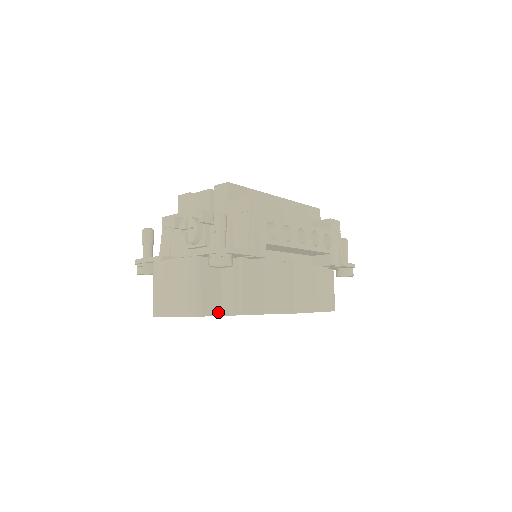
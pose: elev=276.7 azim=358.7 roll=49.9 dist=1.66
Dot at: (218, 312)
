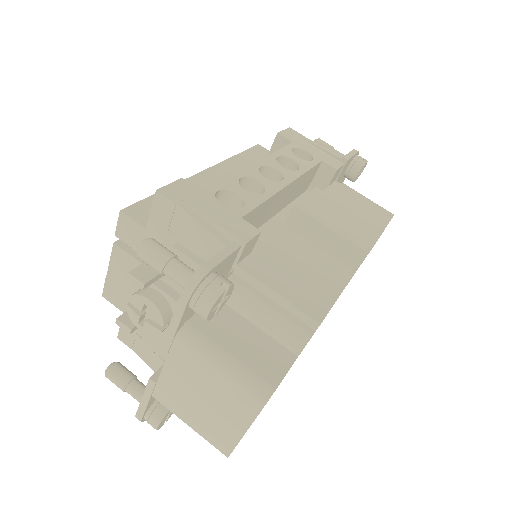
Dot at: (288, 358)
